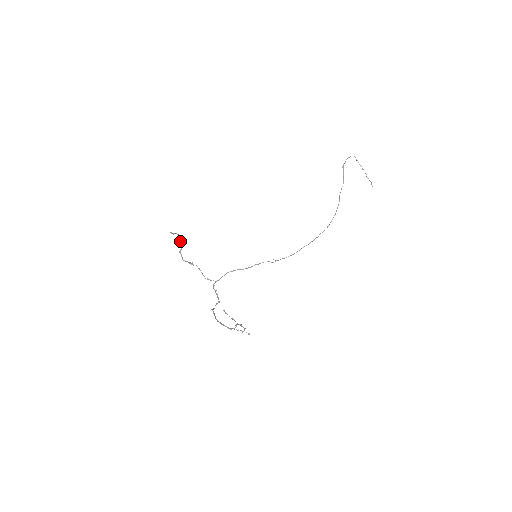
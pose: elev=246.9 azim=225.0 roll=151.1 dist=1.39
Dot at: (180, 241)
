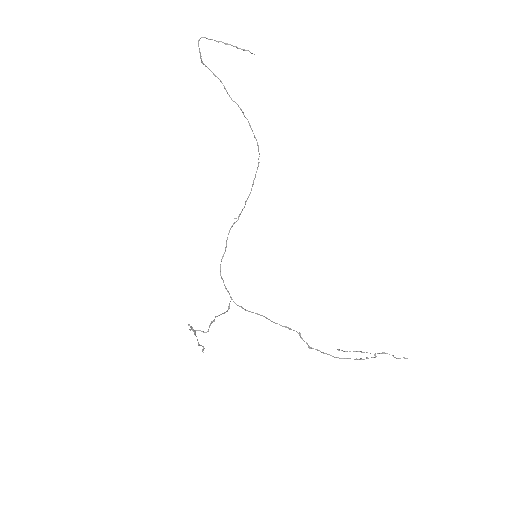
Dot at: occluded
